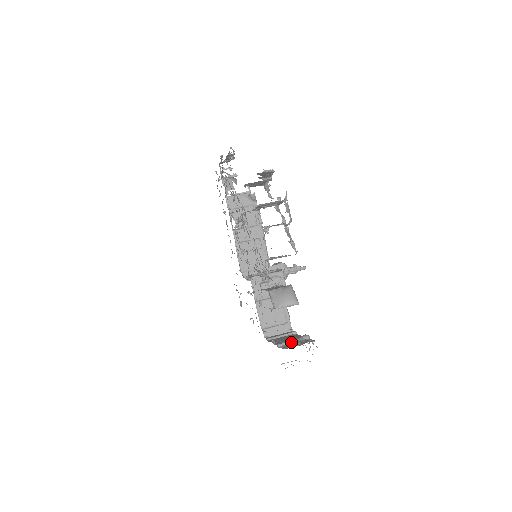
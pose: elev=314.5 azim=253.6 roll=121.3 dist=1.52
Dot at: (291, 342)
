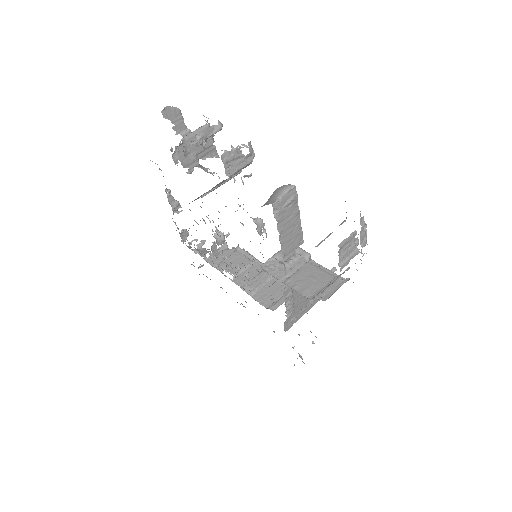
Dot at: (328, 236)
